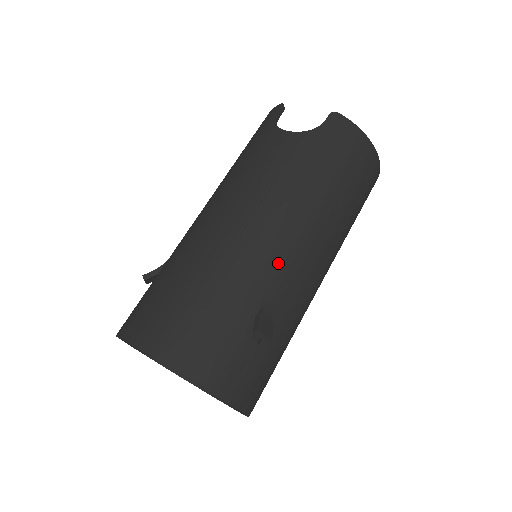
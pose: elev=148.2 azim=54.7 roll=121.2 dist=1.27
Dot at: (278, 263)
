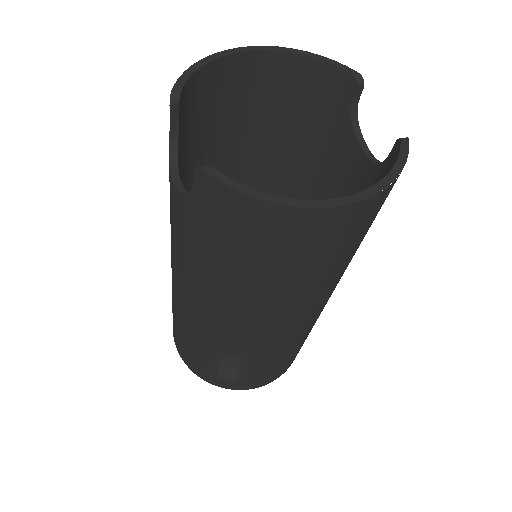
Dot at: (218, 333)
